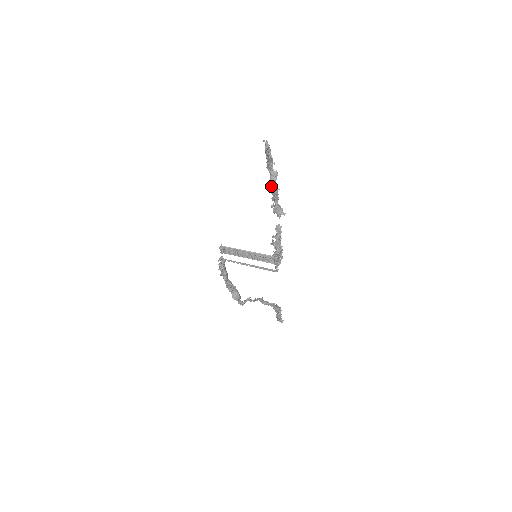
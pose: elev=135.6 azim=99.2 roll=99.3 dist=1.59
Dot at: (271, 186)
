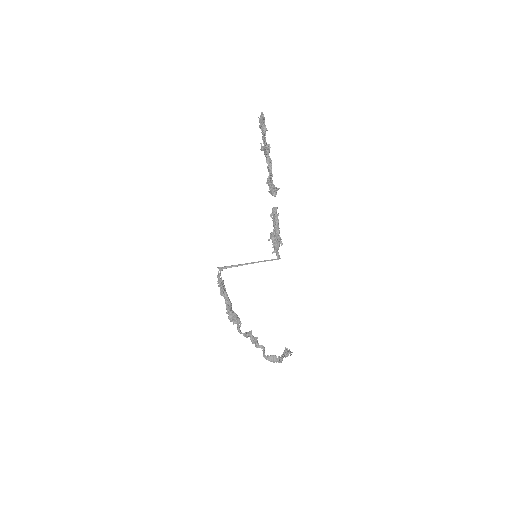
Dot at: (266, 156)
